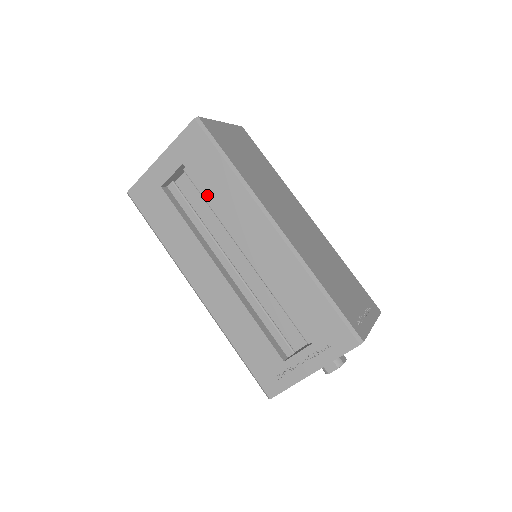
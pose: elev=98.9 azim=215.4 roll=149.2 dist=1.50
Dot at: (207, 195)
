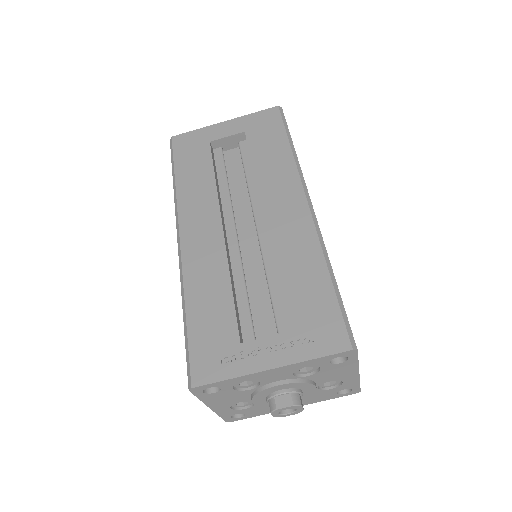
Dot at: (253, 160)
